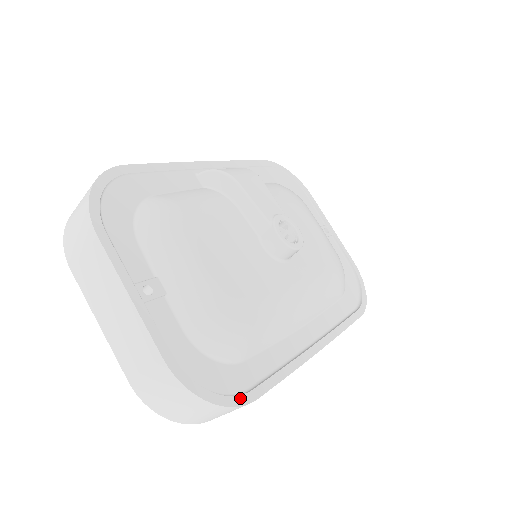
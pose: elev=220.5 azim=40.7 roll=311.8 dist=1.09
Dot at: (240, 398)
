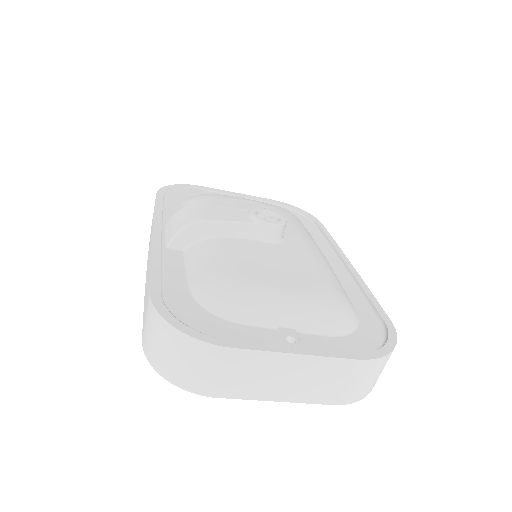
Dot at: (390, 330)
